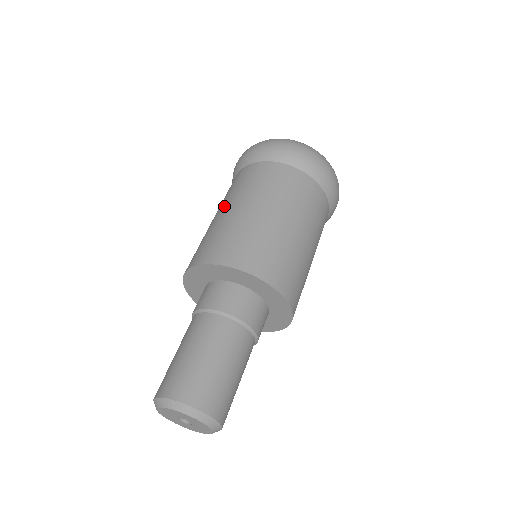
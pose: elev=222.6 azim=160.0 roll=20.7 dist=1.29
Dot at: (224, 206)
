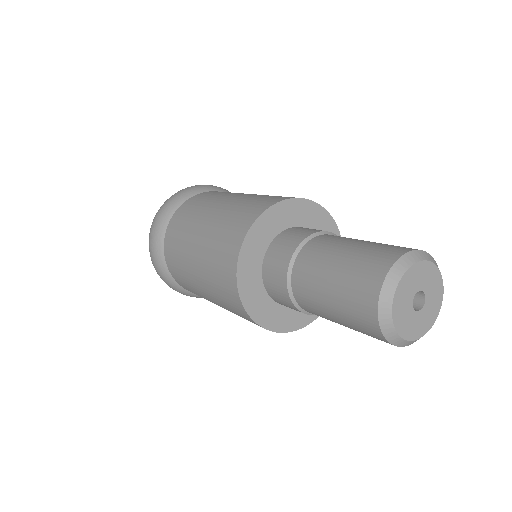
Dot at: (215, 204)
